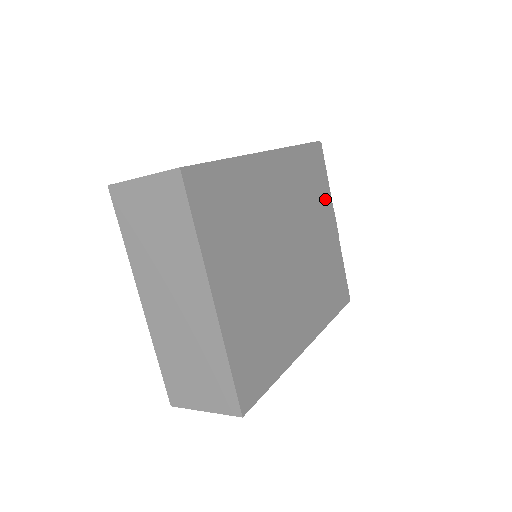
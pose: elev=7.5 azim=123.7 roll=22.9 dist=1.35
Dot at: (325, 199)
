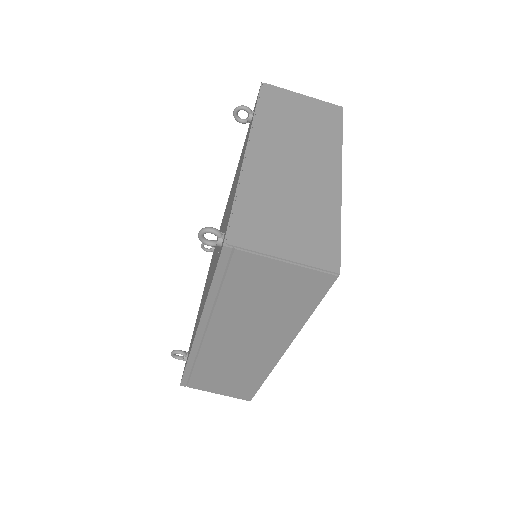
Dot at: occluded
